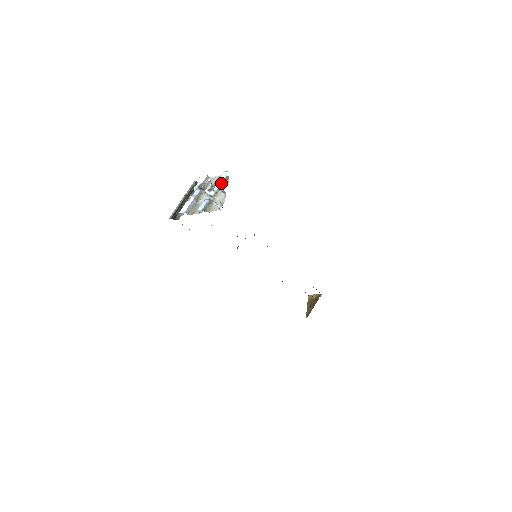
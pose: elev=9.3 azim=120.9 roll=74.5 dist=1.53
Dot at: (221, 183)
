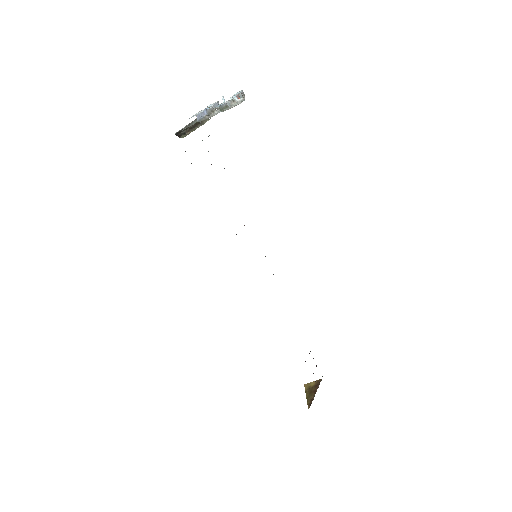
Dot at: (238, 94)
